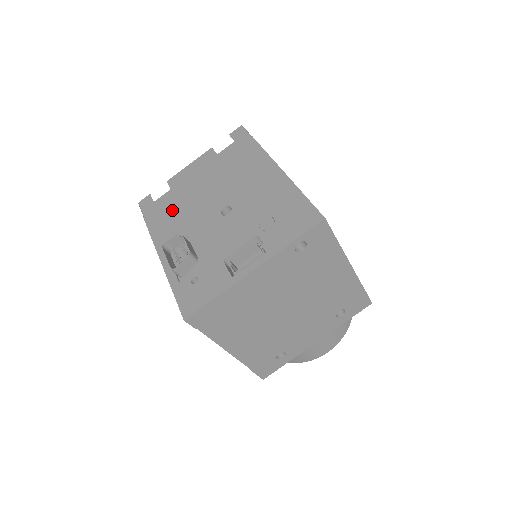
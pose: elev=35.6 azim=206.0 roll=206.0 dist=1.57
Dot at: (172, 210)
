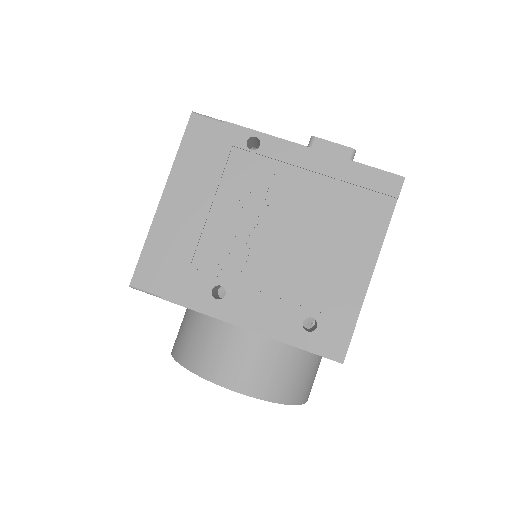
Dot at: occluded
